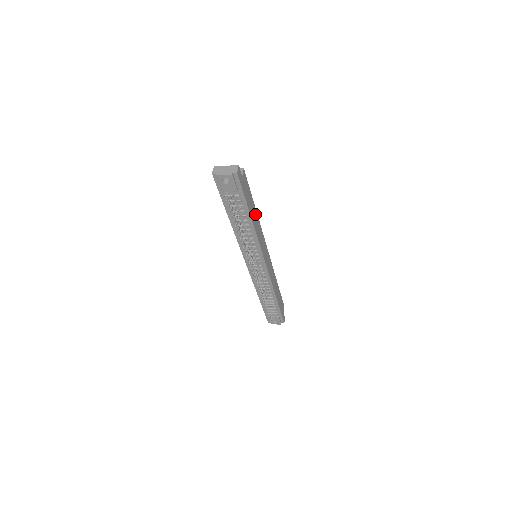
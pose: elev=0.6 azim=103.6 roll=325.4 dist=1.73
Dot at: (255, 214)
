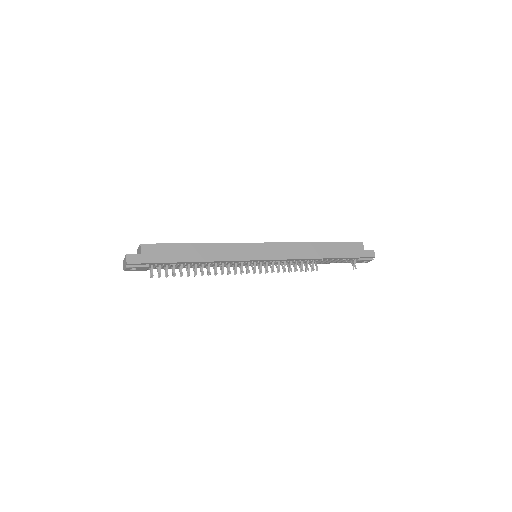
Dot at: (200, 248)
